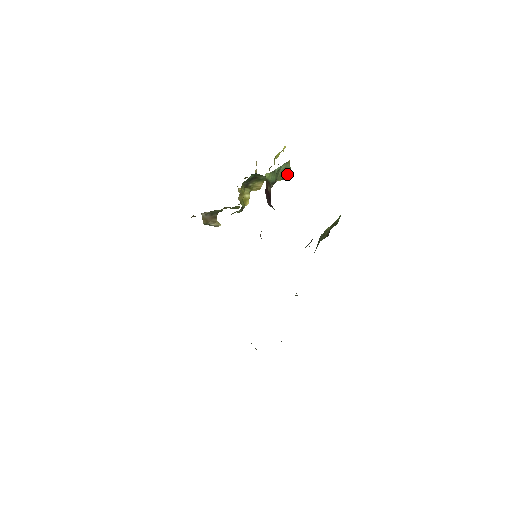
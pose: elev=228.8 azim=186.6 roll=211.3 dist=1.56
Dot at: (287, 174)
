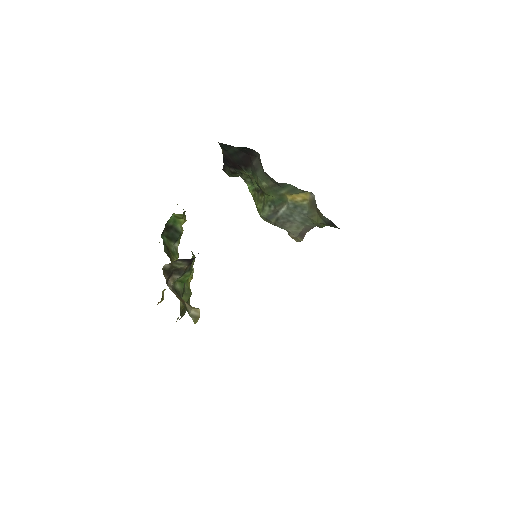
Dot at: occluded
